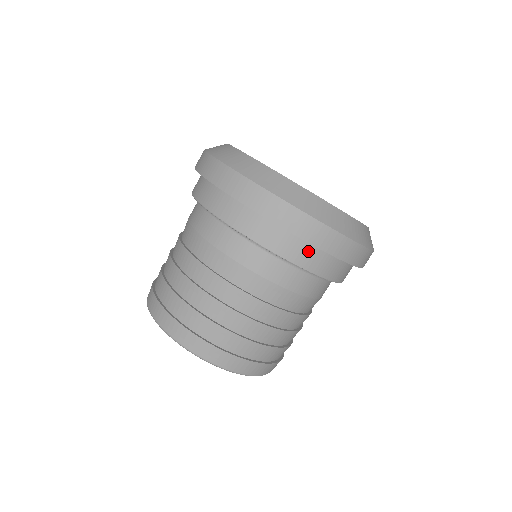
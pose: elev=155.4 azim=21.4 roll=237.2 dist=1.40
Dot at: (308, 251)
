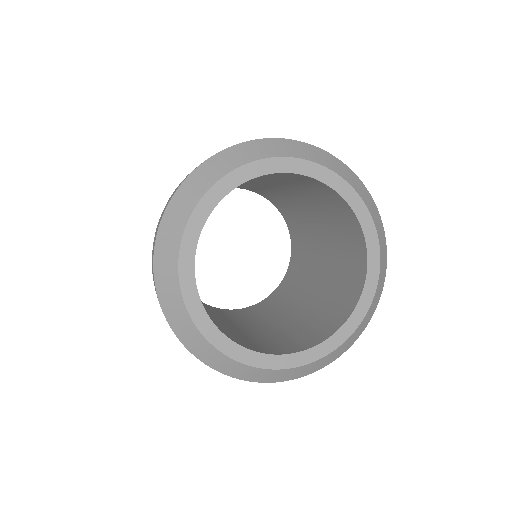
Dot at: occluded
